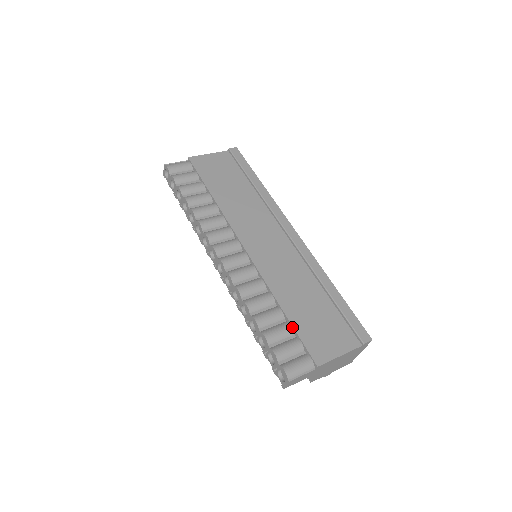
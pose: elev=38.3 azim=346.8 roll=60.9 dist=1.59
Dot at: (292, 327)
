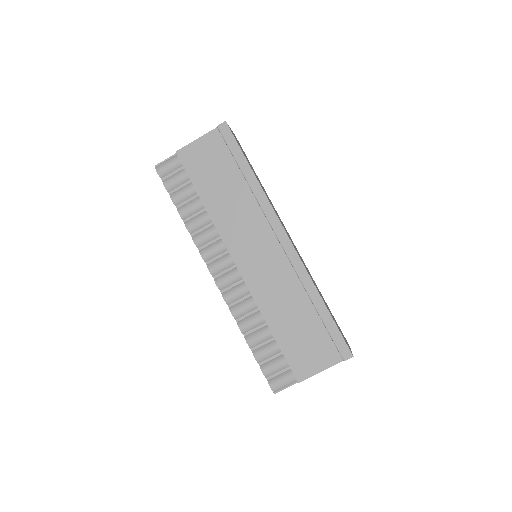
Dot at: (279, 347)
